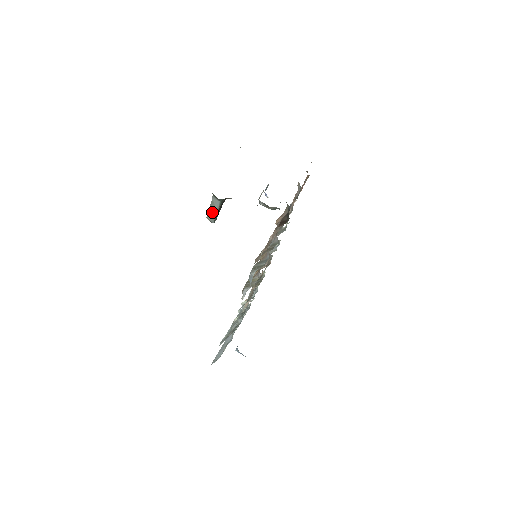
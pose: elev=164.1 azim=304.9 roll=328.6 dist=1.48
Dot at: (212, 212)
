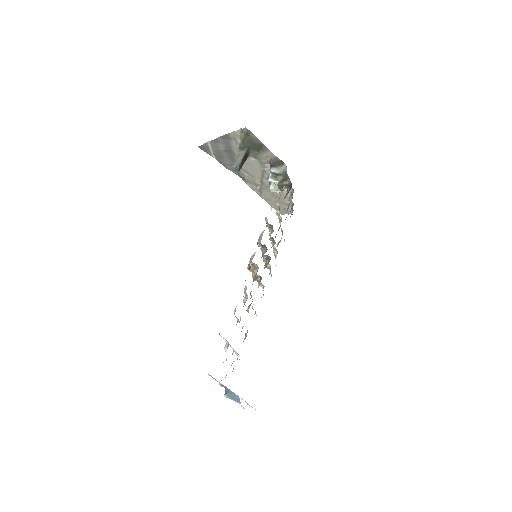
Dot at: (238, 161)
